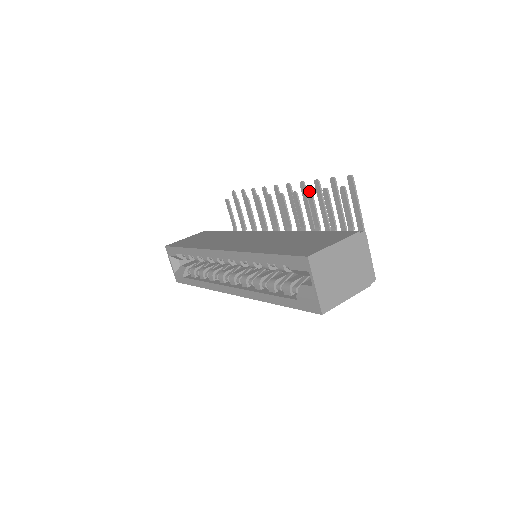
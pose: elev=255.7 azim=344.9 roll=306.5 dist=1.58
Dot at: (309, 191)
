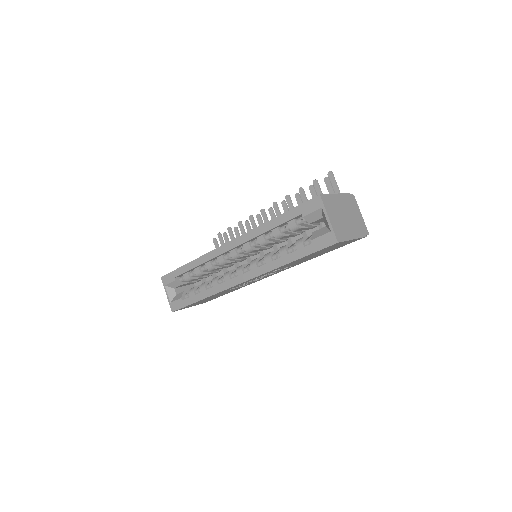
Dot at: (297, 194)
